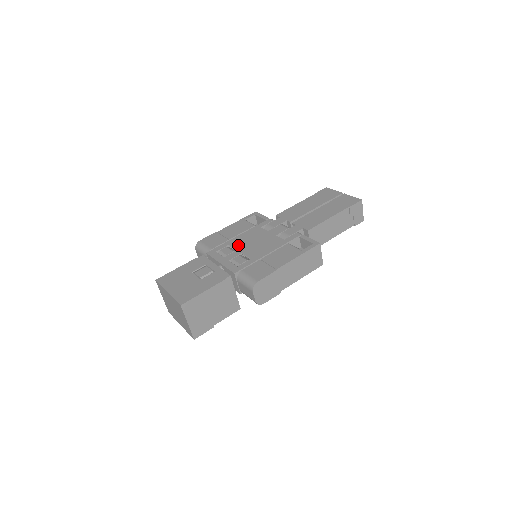
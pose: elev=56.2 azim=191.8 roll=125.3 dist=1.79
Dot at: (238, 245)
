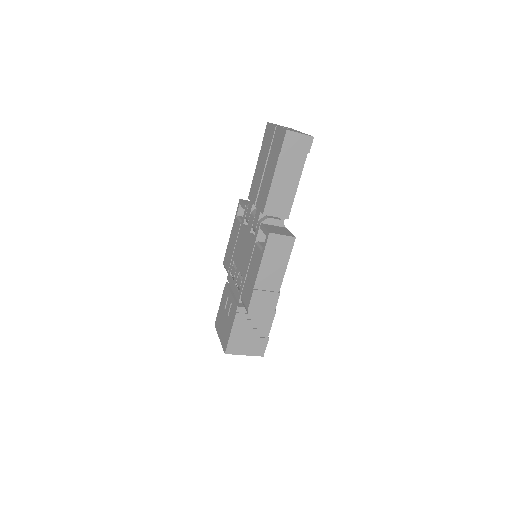
Dot at: (236, 260)
